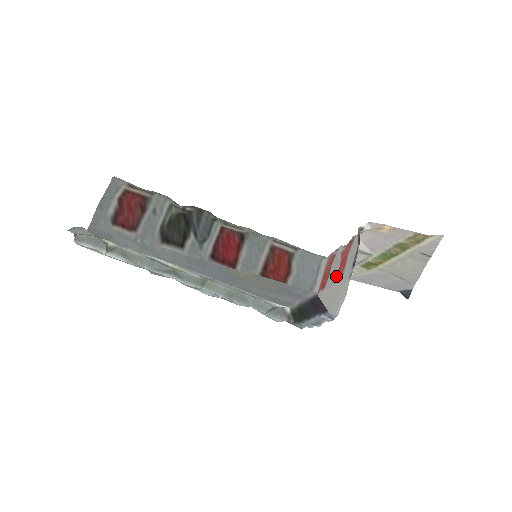
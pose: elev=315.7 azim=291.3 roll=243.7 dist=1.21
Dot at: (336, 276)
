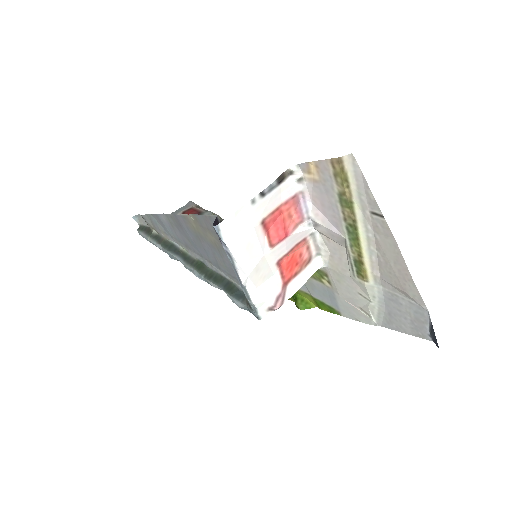
Dot at: (267, 227)
